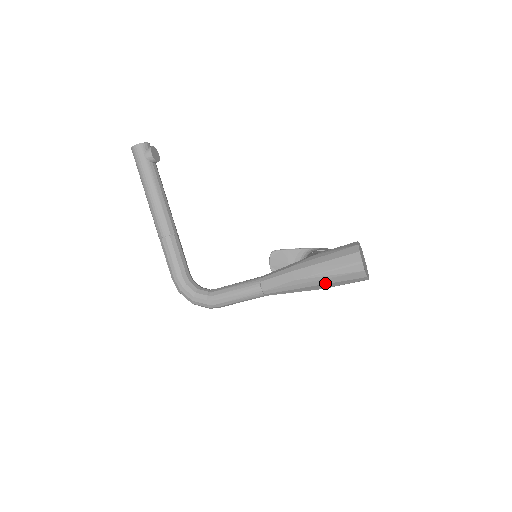
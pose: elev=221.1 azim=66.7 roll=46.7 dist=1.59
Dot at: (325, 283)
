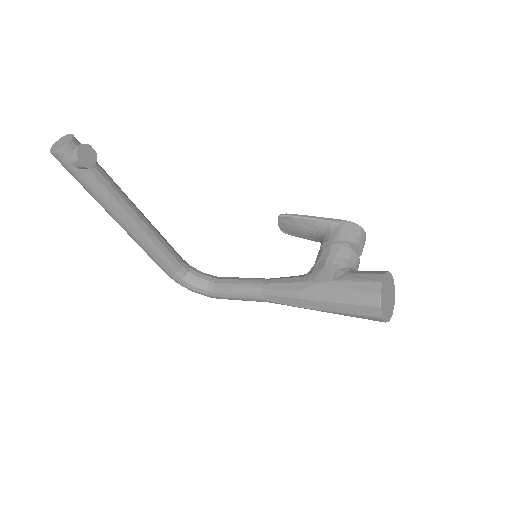
Dot at: occluded
